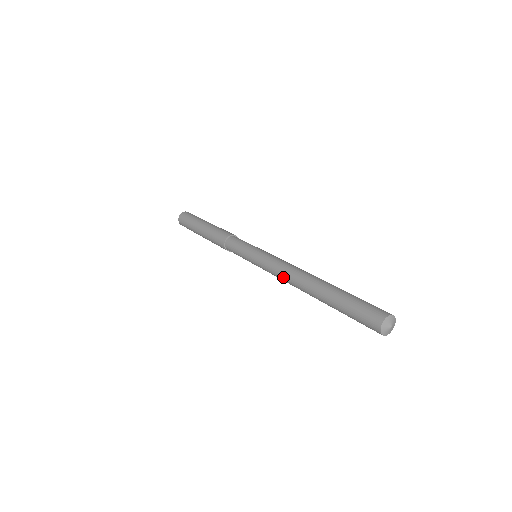
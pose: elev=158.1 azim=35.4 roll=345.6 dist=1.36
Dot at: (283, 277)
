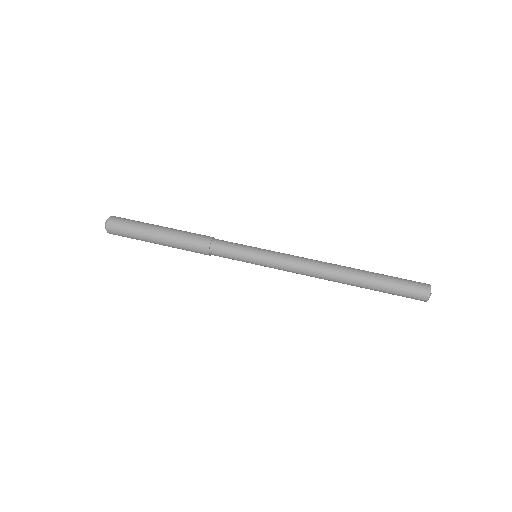
Dot at: occluded
